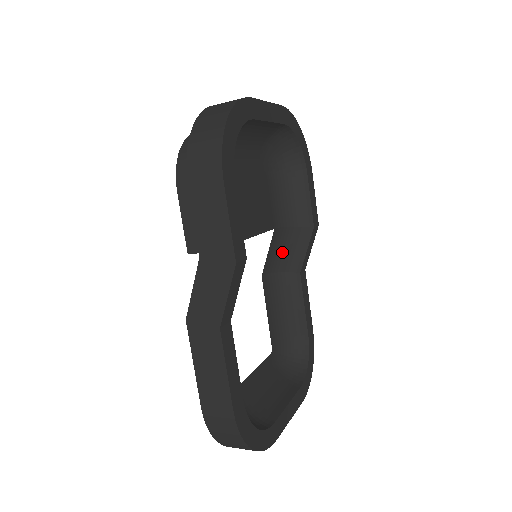
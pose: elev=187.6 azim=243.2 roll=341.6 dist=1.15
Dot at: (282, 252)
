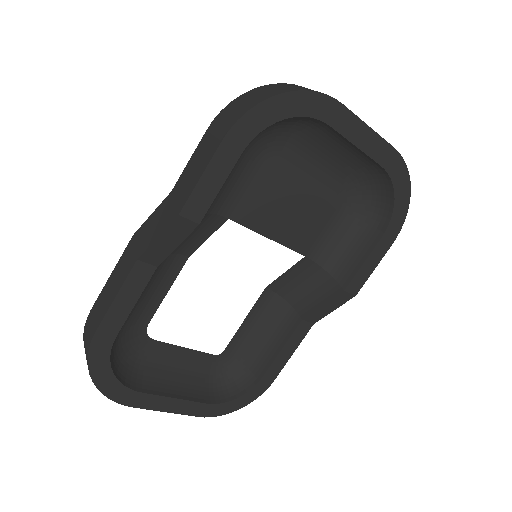
Dot at: (302, 286)
